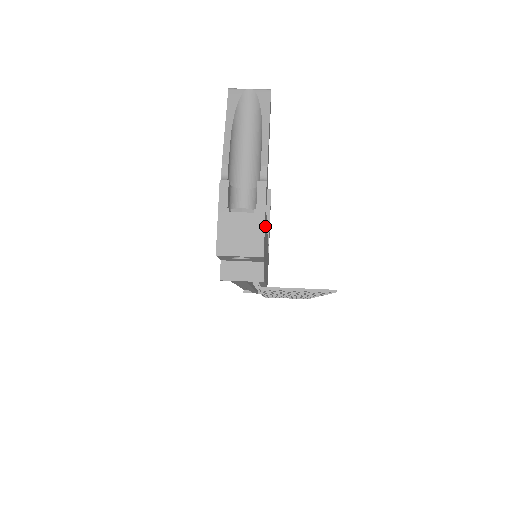
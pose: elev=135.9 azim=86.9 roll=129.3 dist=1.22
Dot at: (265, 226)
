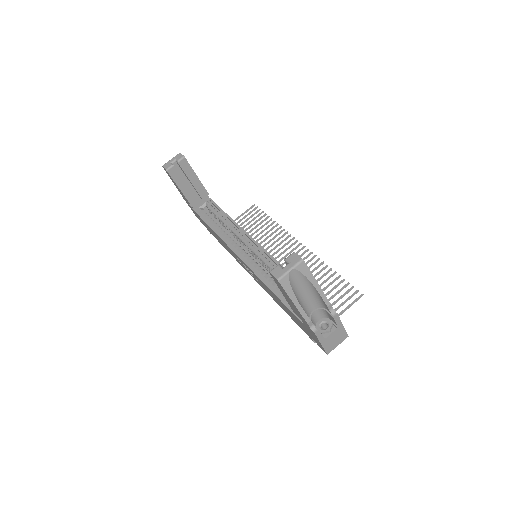
Dot at: occluded
